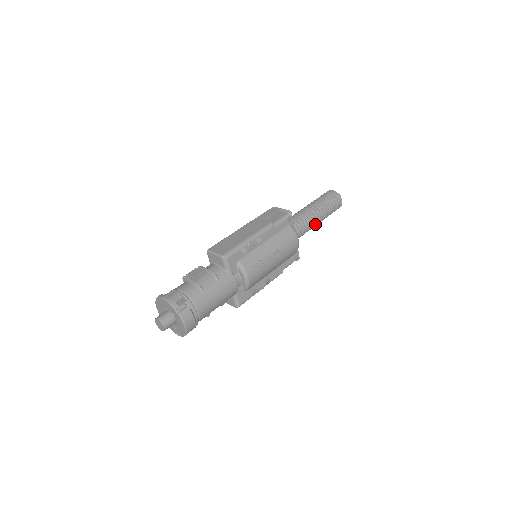
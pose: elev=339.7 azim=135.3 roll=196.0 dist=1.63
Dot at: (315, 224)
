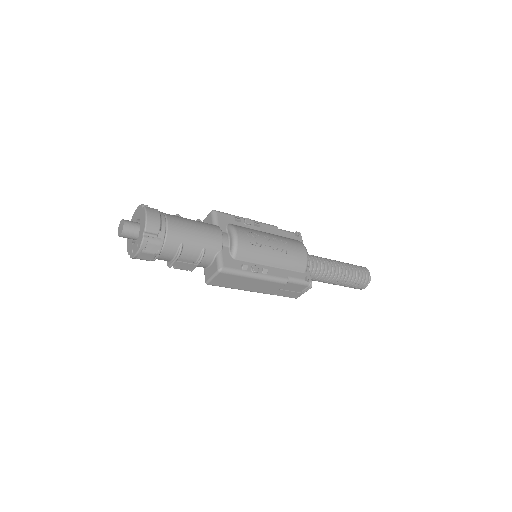
Dot at: (334, 270)
